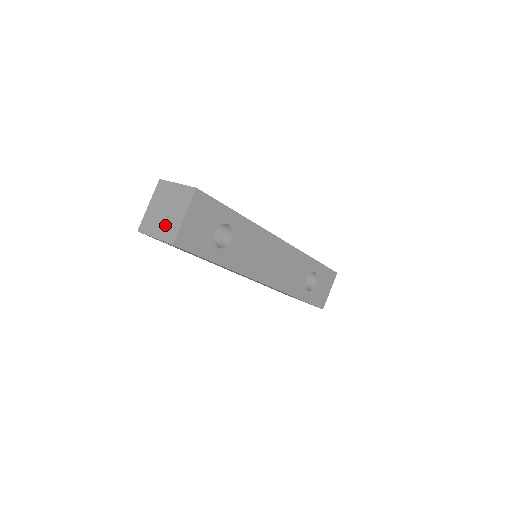
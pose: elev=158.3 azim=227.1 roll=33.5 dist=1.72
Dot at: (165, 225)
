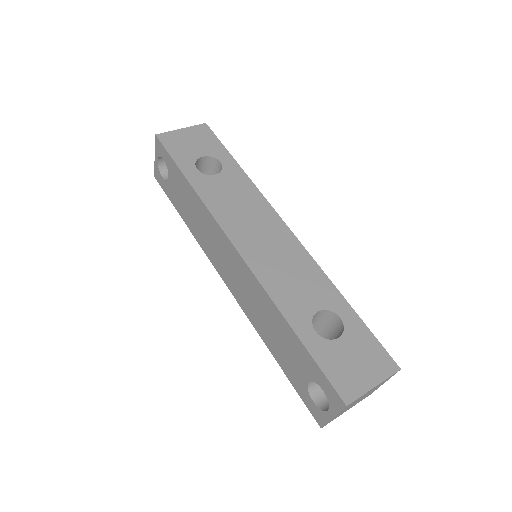
Dot at: occluded
